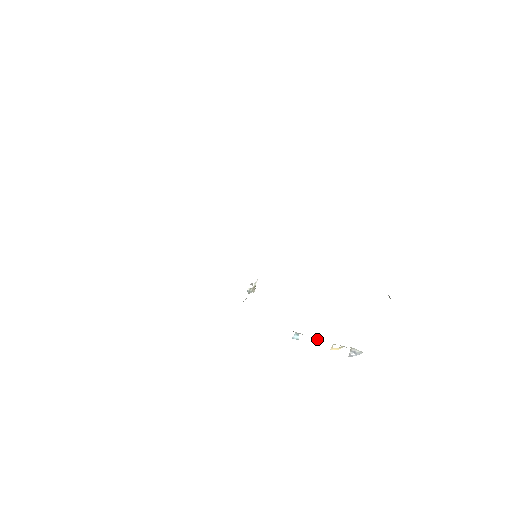
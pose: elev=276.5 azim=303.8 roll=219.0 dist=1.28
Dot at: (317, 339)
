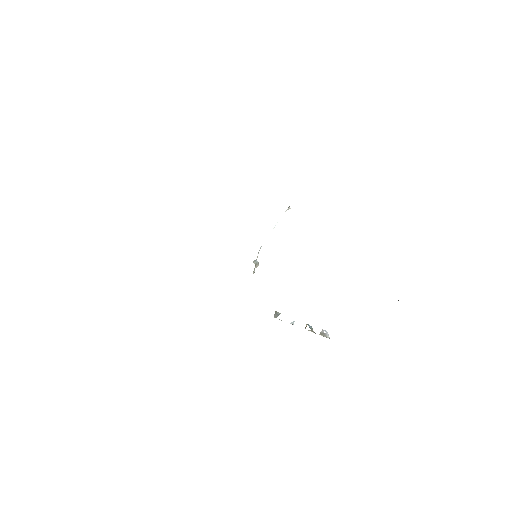
Dot at: occluded
